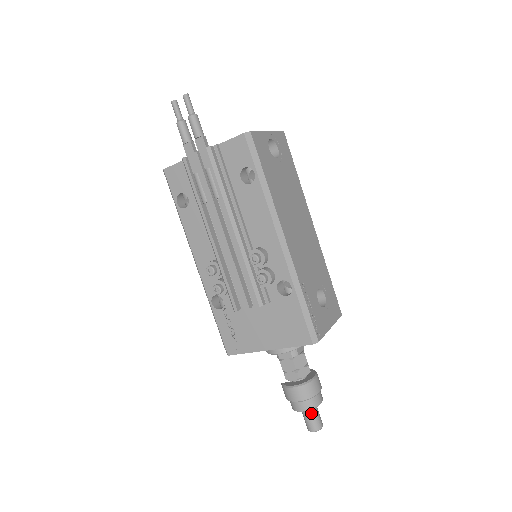
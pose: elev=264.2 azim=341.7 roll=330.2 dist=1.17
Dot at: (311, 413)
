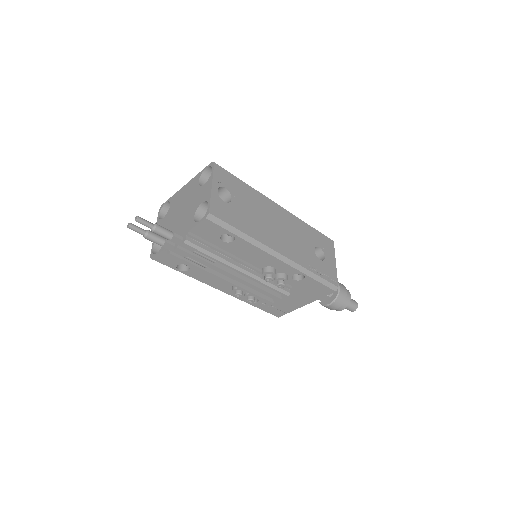
Dot at: (348, 305)
